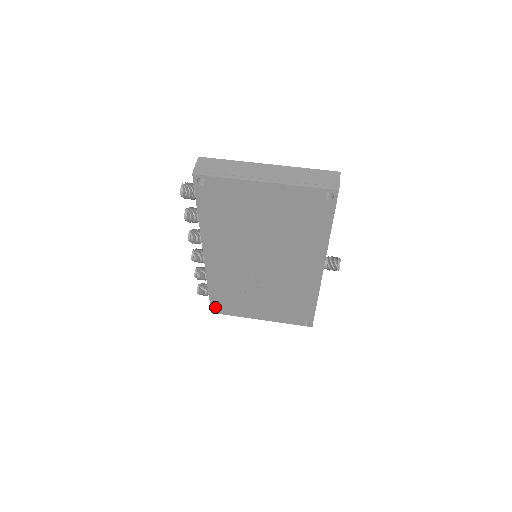
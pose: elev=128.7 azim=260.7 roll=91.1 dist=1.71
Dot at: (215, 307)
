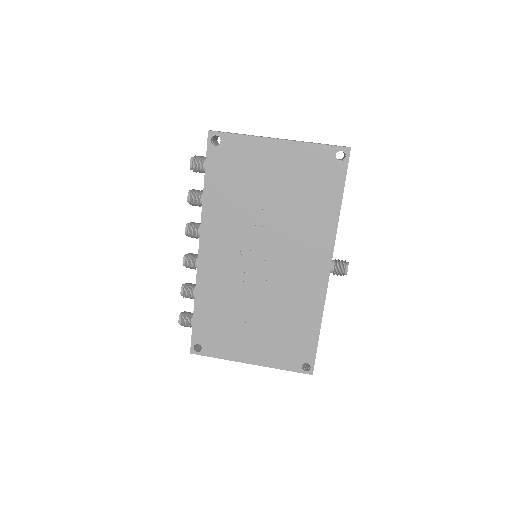
Dot at: (197, 342)
